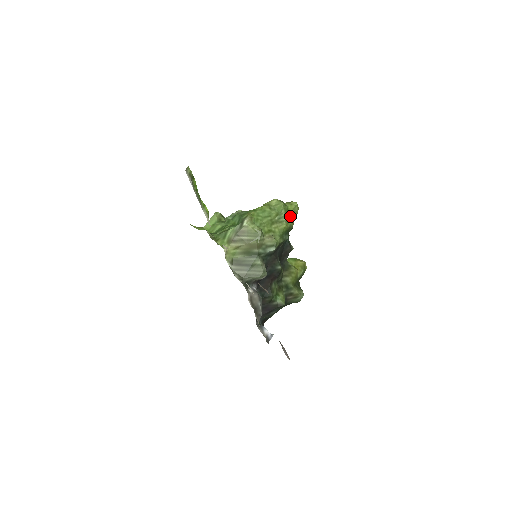
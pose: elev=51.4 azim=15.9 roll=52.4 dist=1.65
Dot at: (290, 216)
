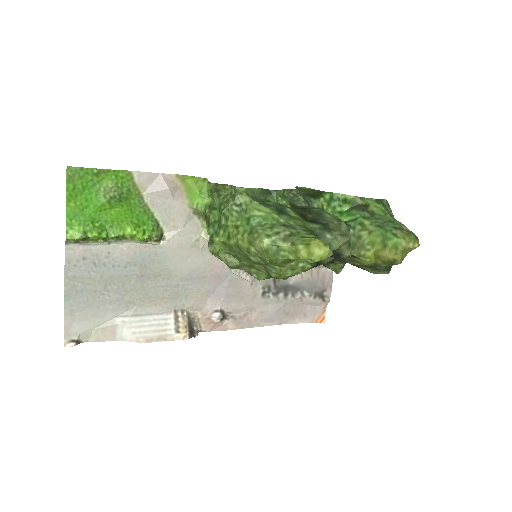
Dot at: occluded
